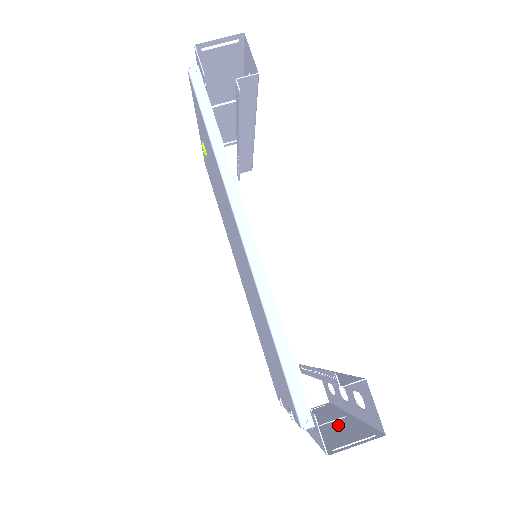
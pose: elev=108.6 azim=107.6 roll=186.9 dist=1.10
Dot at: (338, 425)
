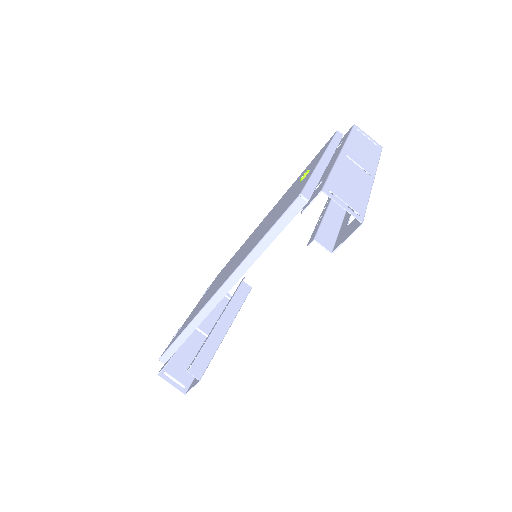
Dot at: (199, 346)
